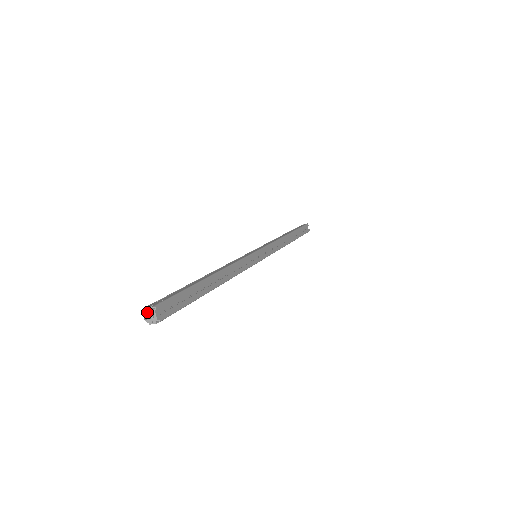
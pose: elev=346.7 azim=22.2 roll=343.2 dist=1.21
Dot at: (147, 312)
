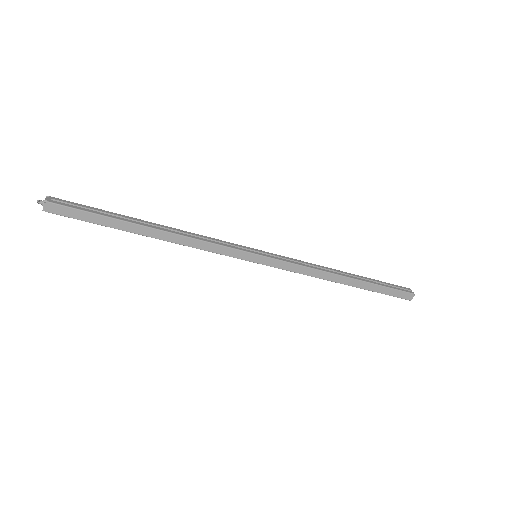
Dot at: occluded
